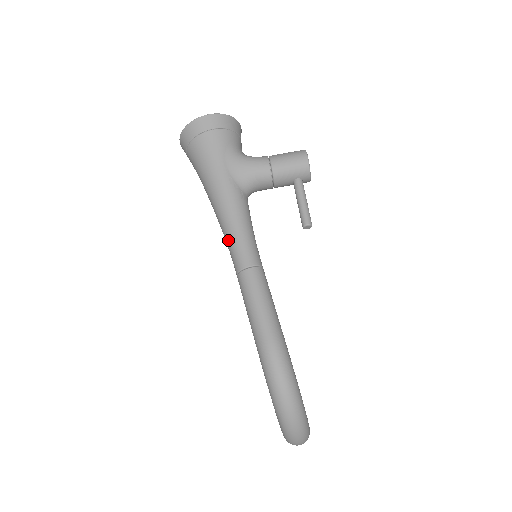
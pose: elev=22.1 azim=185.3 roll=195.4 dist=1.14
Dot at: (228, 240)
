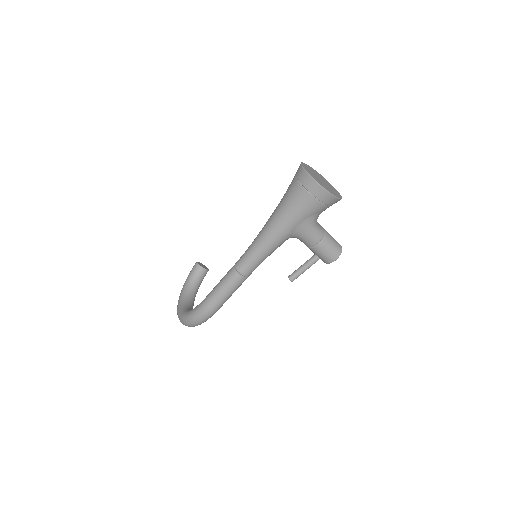
Dot at: (251, 252)
